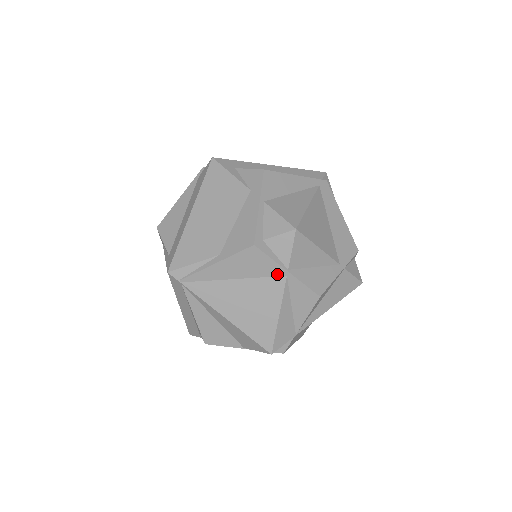
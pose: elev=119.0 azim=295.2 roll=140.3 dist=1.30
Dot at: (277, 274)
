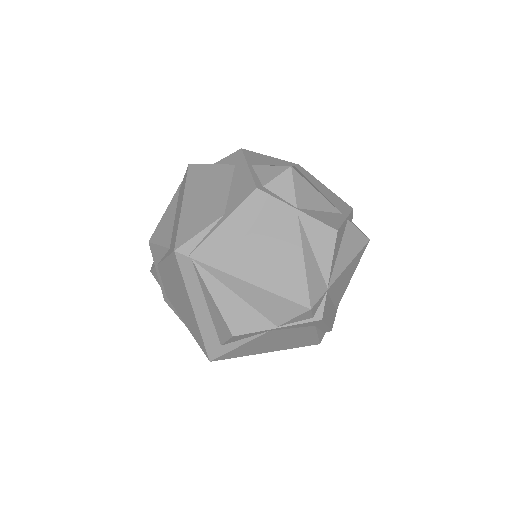
Dot at: (288, 216)
